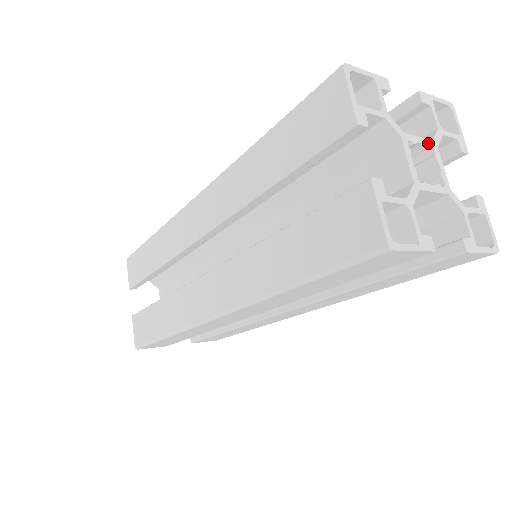
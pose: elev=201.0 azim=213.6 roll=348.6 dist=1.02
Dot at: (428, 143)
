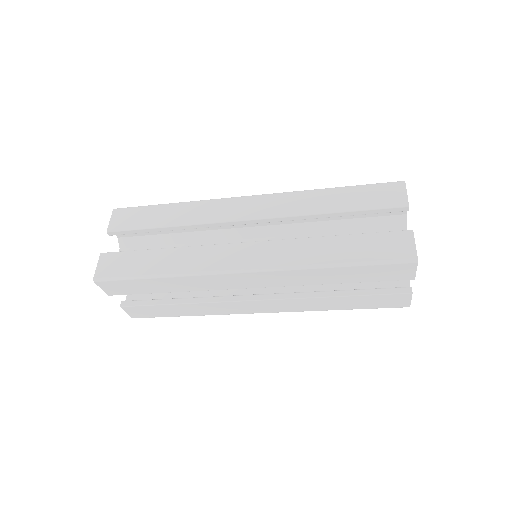
Dot at: occluded
